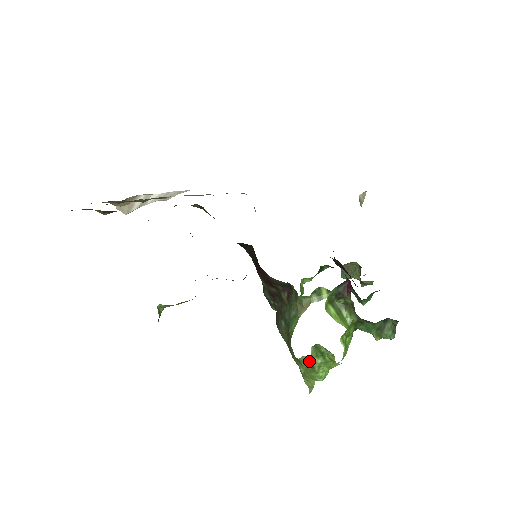
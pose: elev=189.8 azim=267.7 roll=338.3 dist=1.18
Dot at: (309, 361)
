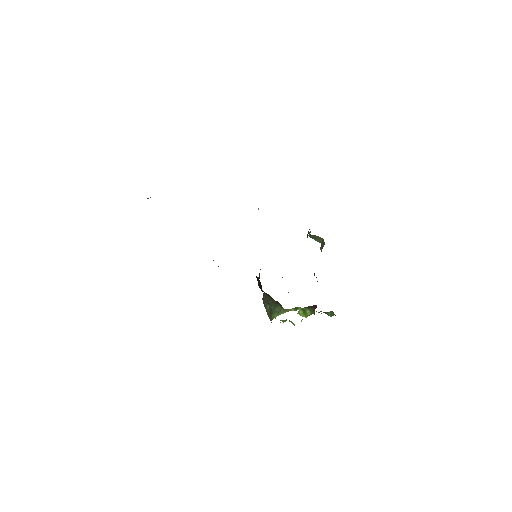
Dot at: occluded
